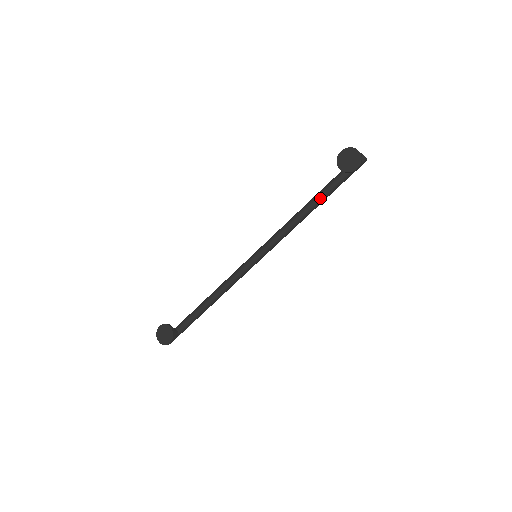
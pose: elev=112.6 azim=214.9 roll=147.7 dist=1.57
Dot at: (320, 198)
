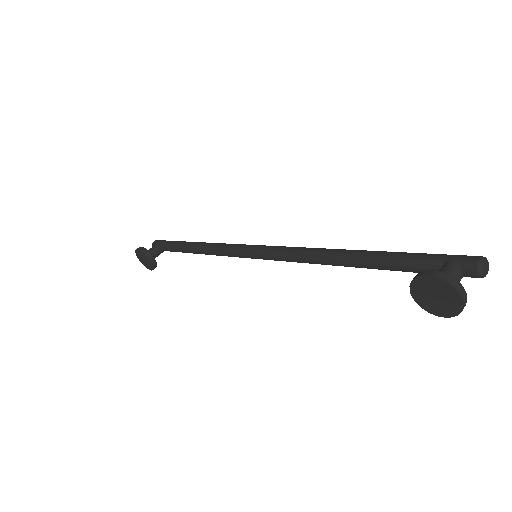
Dot at: (369, 267)
